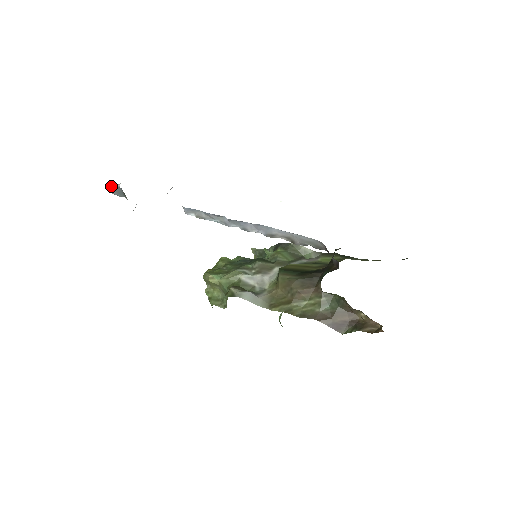
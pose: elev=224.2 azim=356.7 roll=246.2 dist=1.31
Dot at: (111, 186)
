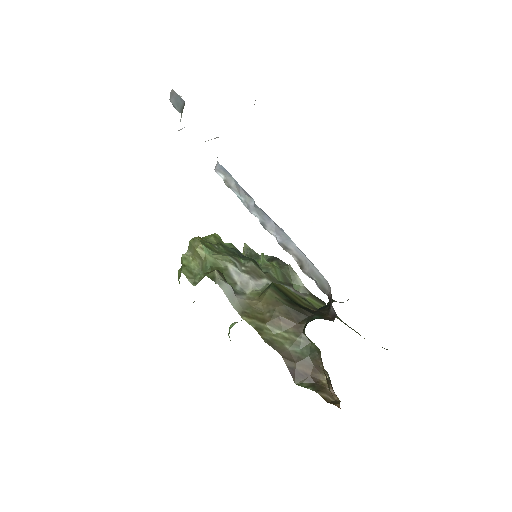
Dot at: (175, 92)
